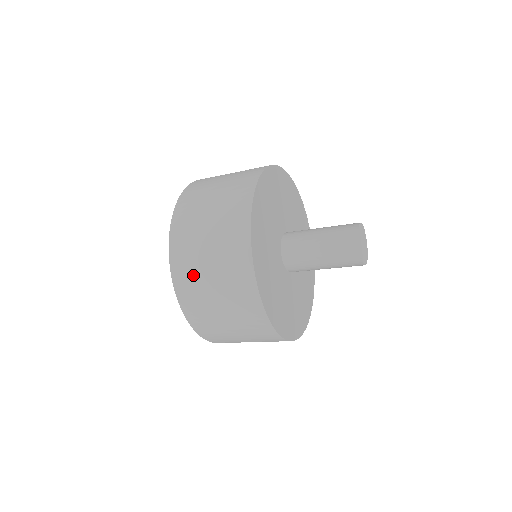
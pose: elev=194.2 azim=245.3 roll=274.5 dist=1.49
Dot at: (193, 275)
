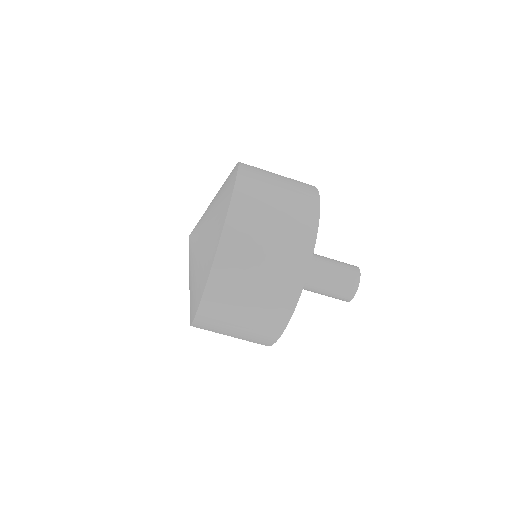
Dot at: (261, 169)
